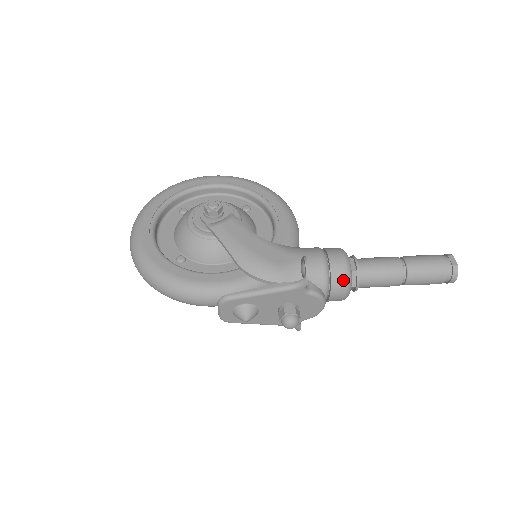
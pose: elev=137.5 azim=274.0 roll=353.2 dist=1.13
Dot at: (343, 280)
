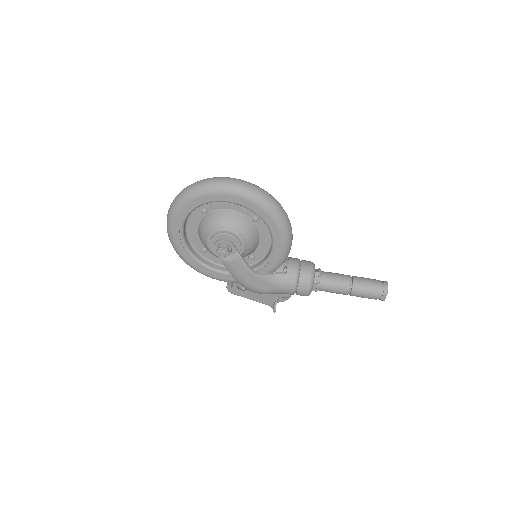
Dot at: occluded
